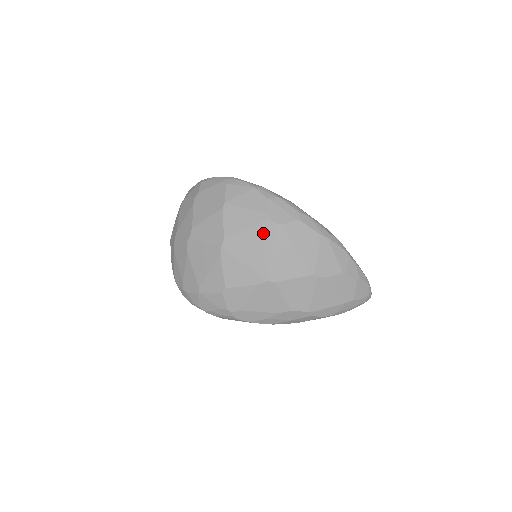
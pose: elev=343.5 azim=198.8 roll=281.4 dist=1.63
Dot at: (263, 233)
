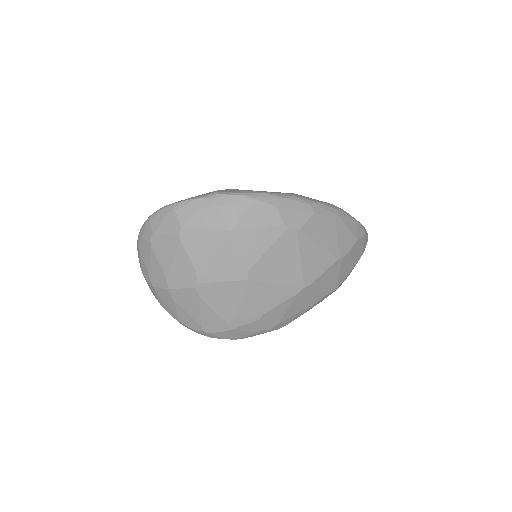
Dot at: (286, 245)
